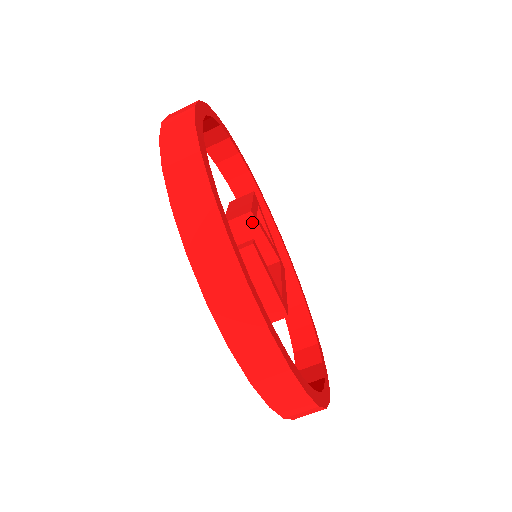
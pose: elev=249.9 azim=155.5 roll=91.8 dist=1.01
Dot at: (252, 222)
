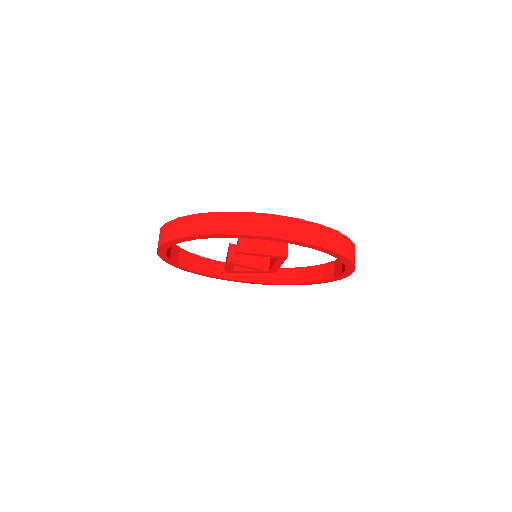
Dot at: (236, 248)
